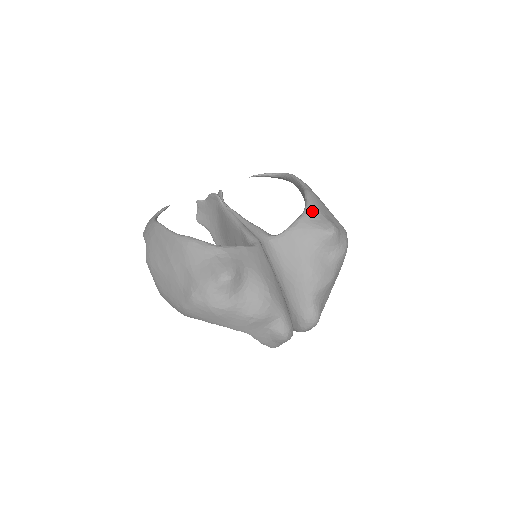
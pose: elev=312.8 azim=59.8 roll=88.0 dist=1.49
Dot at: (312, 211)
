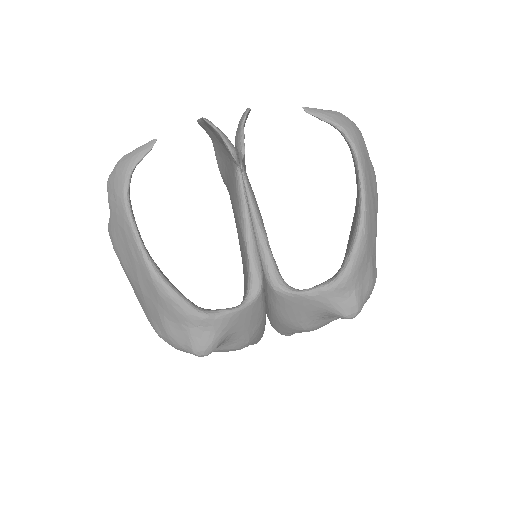
Dot at: (345, 286)
